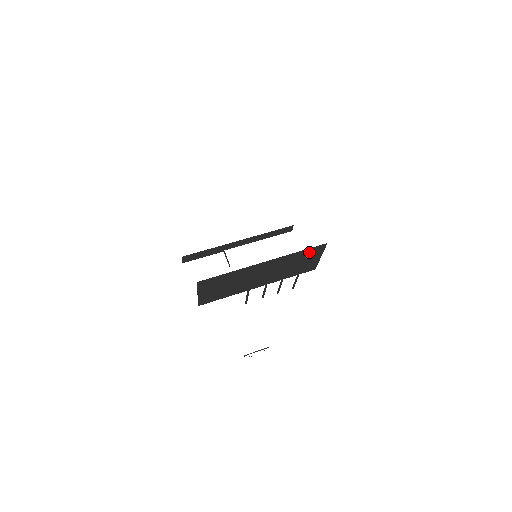
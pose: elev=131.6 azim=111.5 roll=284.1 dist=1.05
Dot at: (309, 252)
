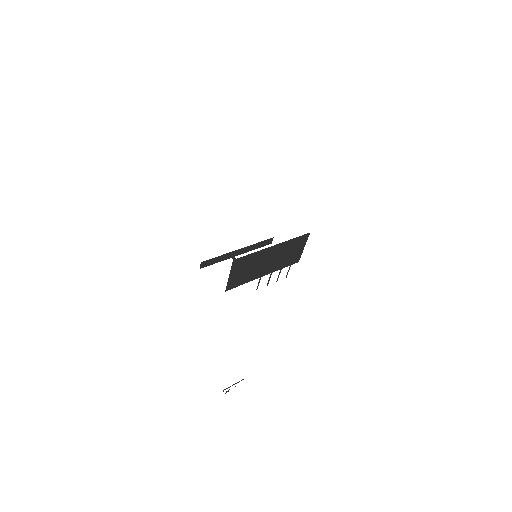
Dot at: (299, 241)
